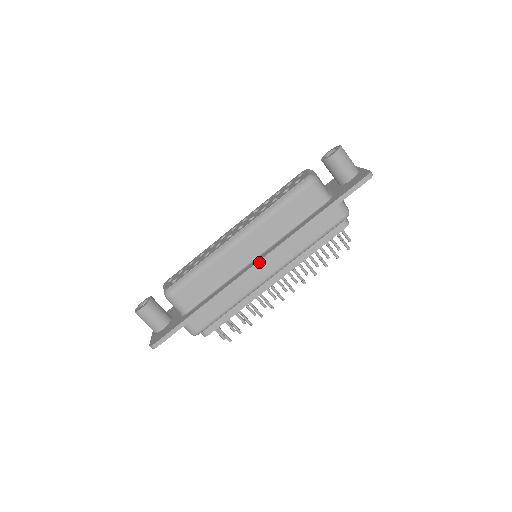
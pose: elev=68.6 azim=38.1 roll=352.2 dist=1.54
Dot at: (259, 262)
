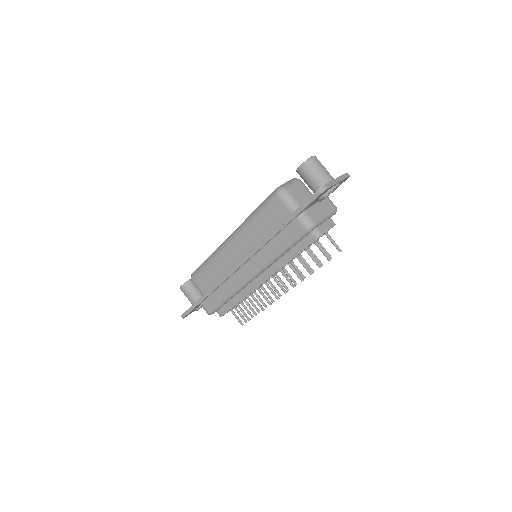
Dot at: (239, 263)
